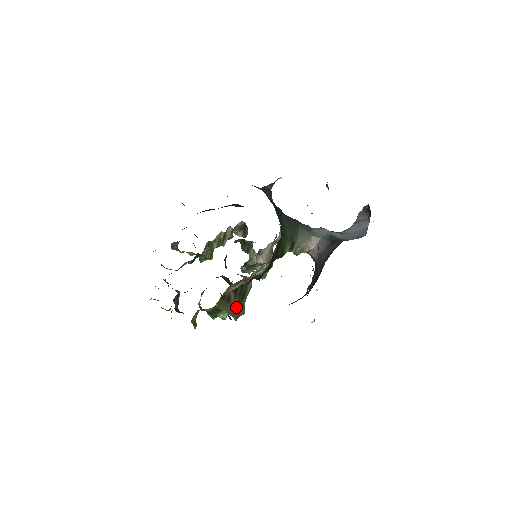
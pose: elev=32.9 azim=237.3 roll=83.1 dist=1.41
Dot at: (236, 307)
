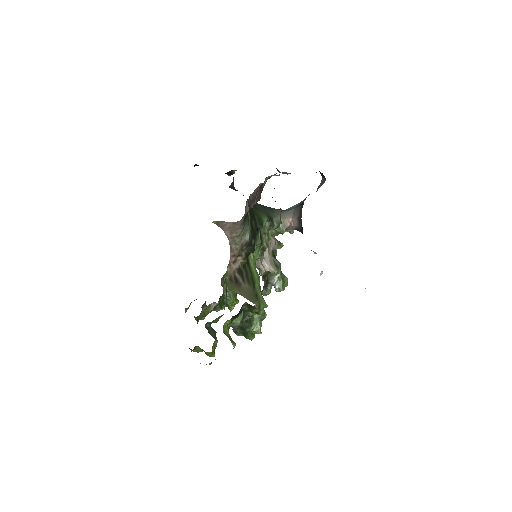
Dot at: (250, 292)
